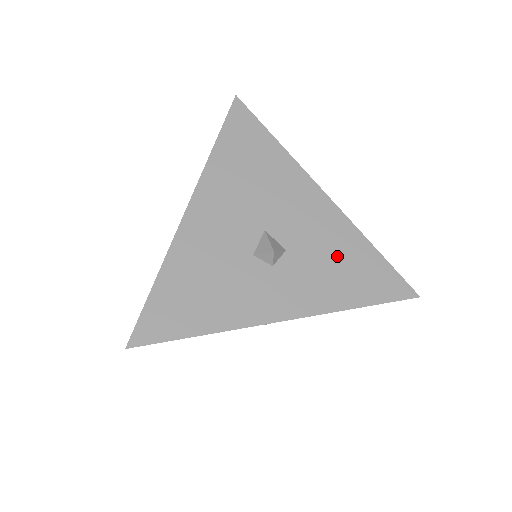
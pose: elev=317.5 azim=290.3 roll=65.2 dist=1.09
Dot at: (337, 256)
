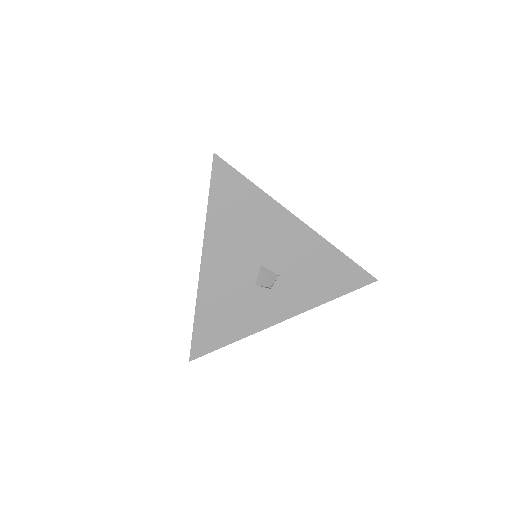
Dot at: (316, 269)
